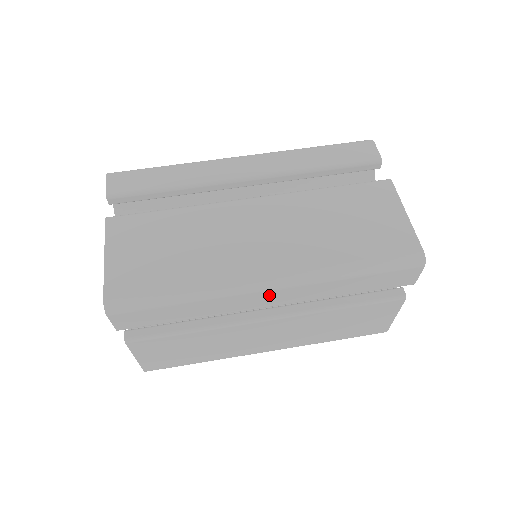
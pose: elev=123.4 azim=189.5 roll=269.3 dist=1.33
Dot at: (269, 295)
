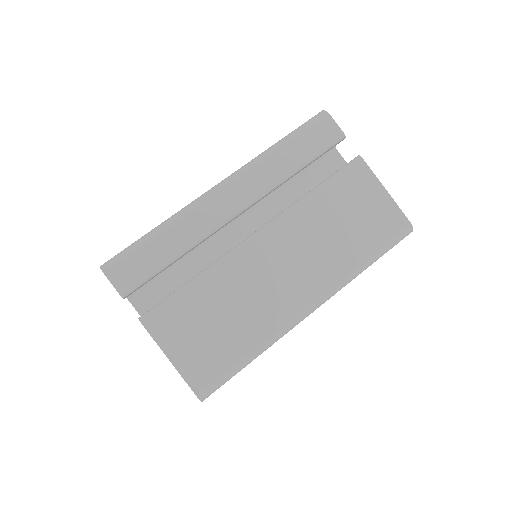
Dot at: occluded
